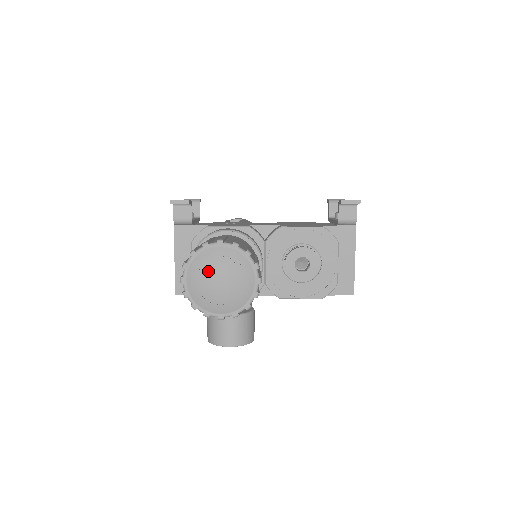
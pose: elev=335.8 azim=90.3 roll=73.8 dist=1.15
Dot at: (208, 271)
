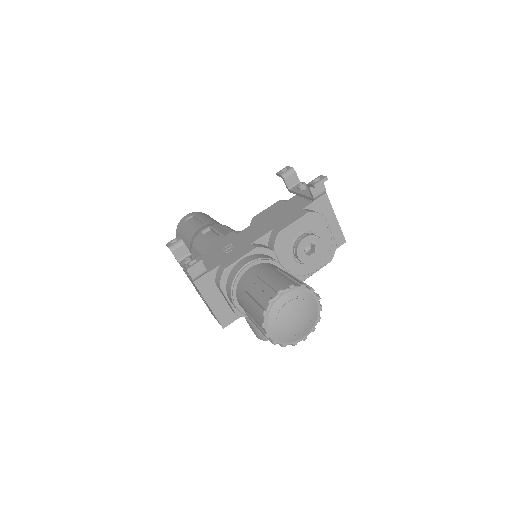
Dot at: (284, 318)
